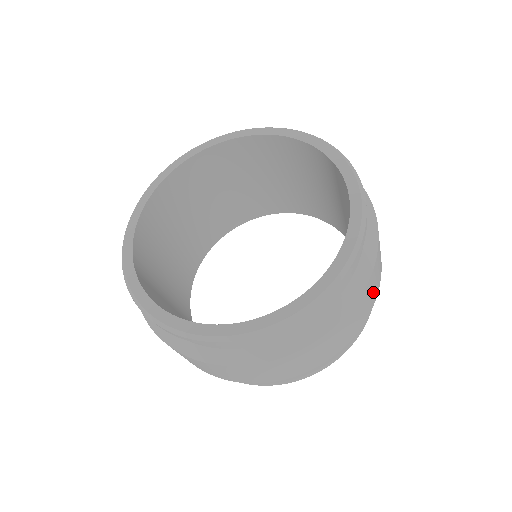
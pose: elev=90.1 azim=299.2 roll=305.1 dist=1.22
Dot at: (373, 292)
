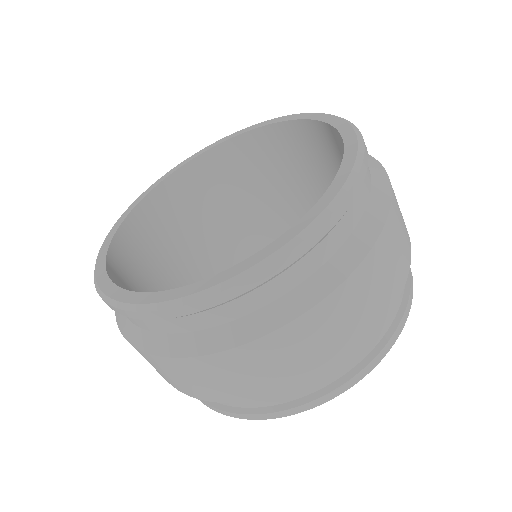
Dot at: occluded
